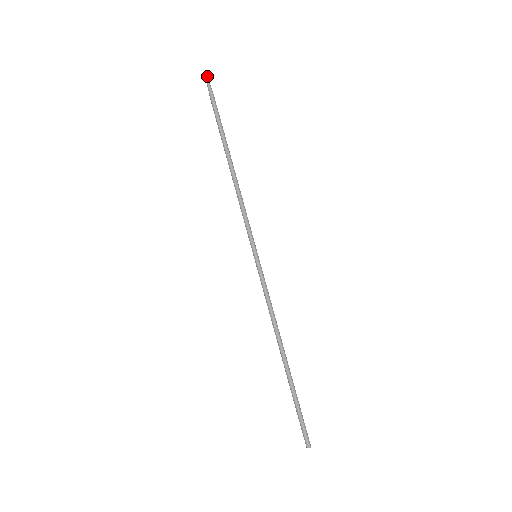
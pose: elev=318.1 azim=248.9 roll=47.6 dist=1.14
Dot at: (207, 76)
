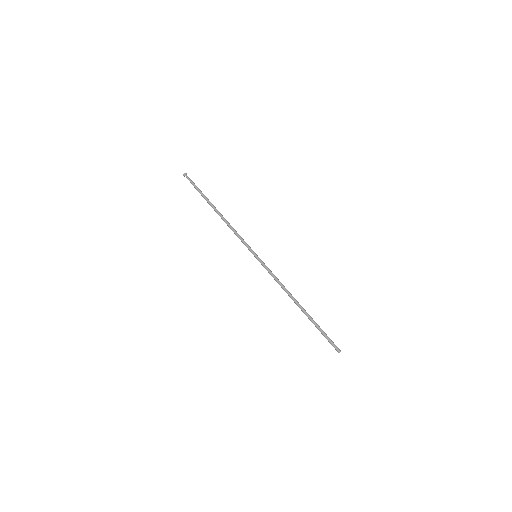
Dot at: (186, 174)
